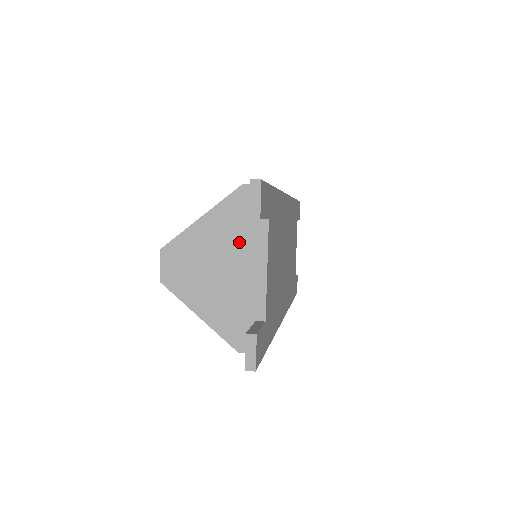
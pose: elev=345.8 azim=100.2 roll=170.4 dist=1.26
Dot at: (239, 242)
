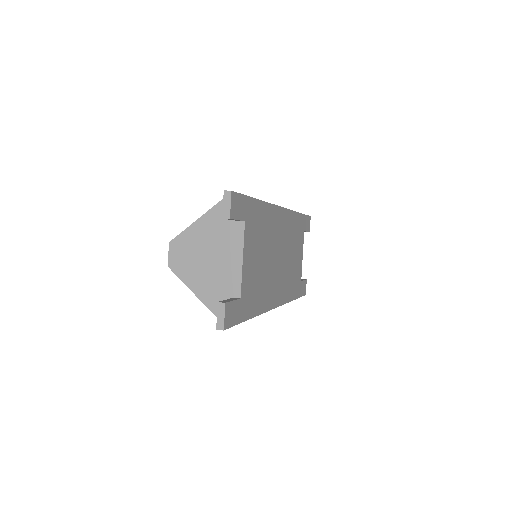
Dot at: (224, 238)
